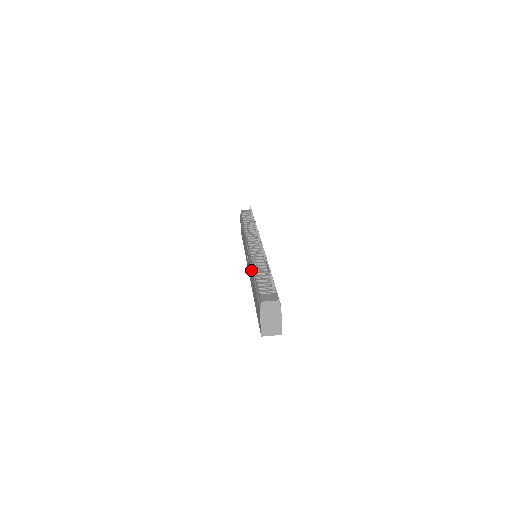
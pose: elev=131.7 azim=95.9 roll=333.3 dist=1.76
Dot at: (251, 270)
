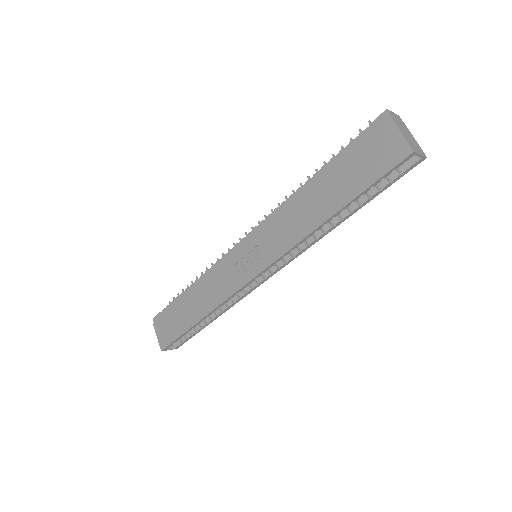
Dot at: (293, 203)
